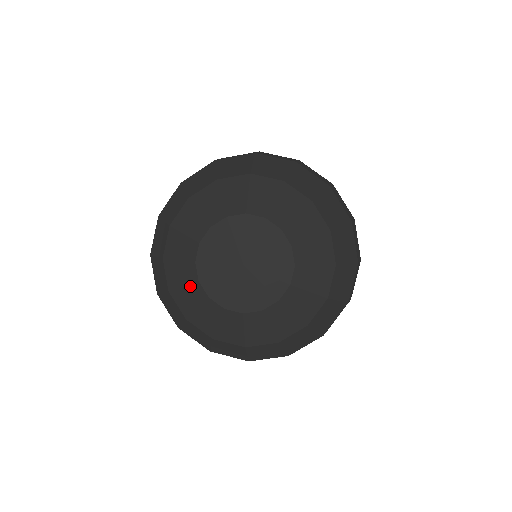
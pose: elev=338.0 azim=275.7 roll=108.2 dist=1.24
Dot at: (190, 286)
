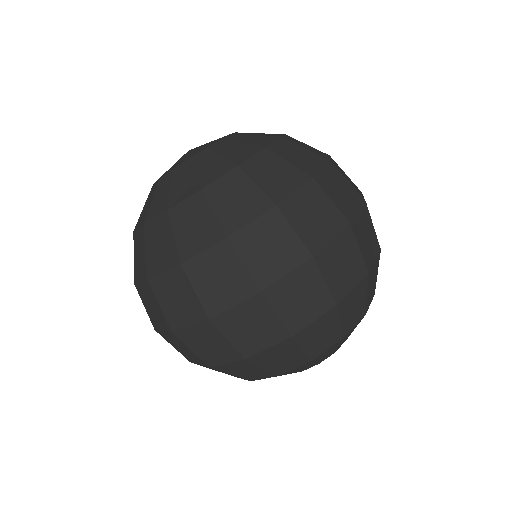
Dot at: occluded
